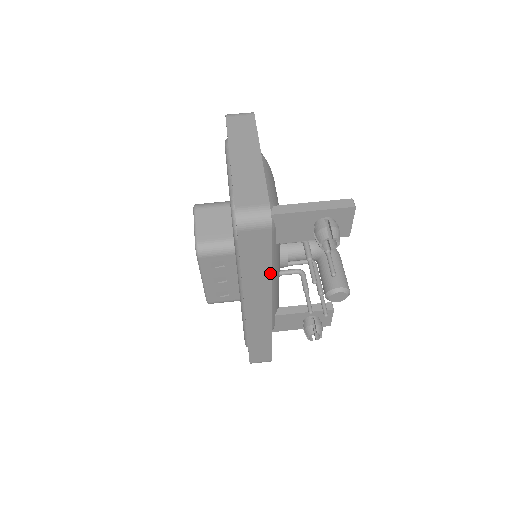
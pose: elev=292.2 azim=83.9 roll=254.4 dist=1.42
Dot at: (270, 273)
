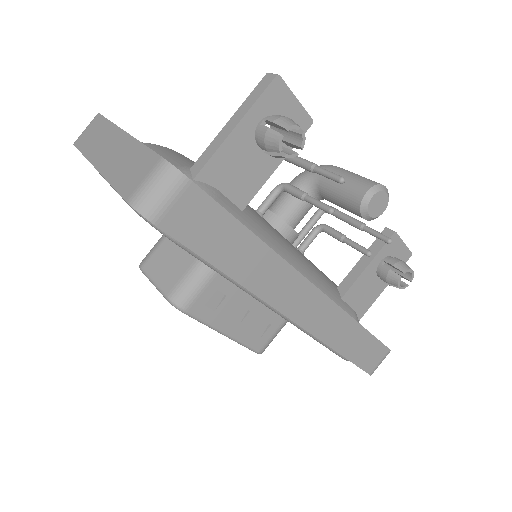
Dot at: (263, 245)
